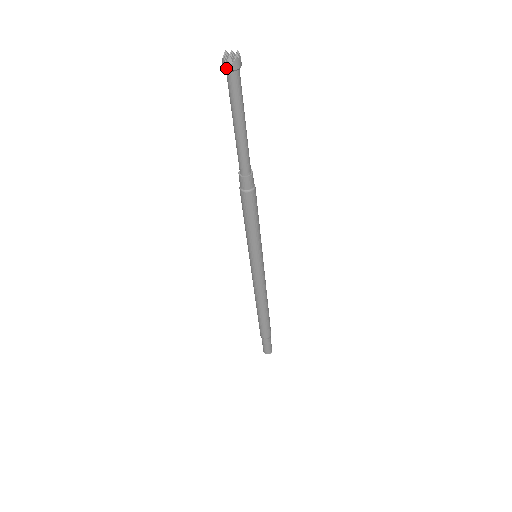
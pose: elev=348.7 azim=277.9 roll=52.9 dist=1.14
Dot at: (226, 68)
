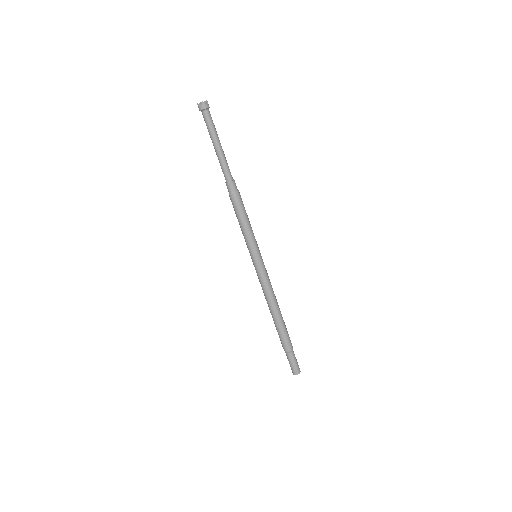
Dot at: (199, 110)
